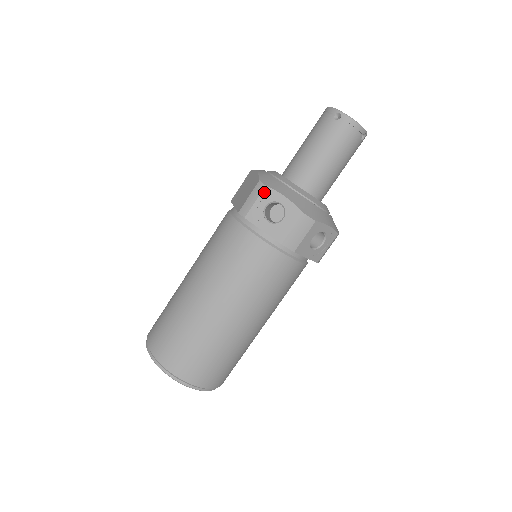
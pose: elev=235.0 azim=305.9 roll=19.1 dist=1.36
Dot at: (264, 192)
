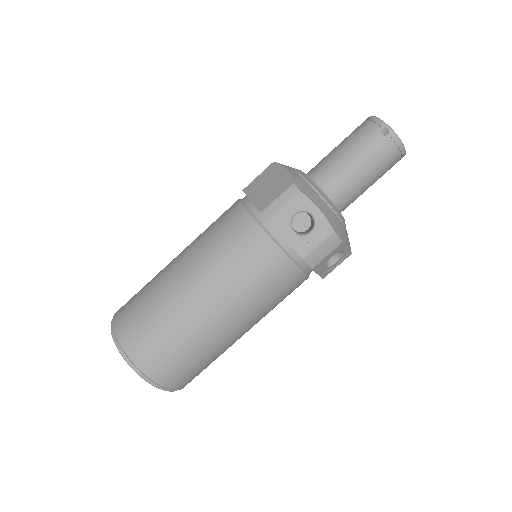
Dot at: (297, 198)
